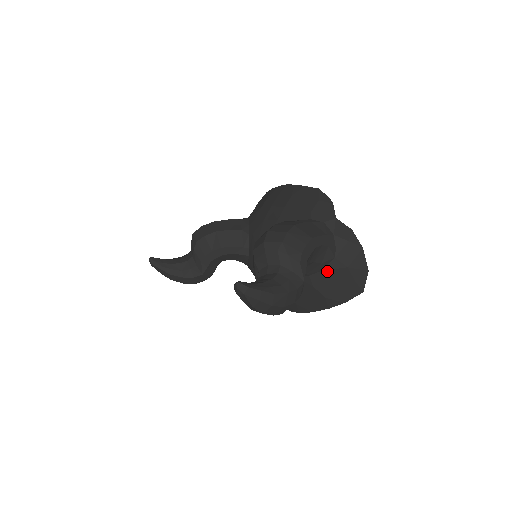
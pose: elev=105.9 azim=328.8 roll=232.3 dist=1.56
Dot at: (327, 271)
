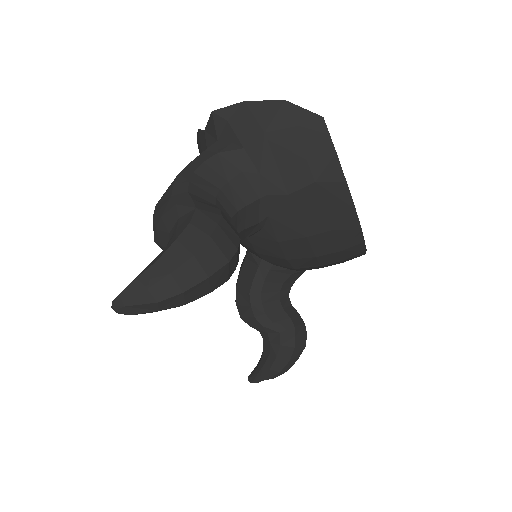
Dot at: (263, 166)
